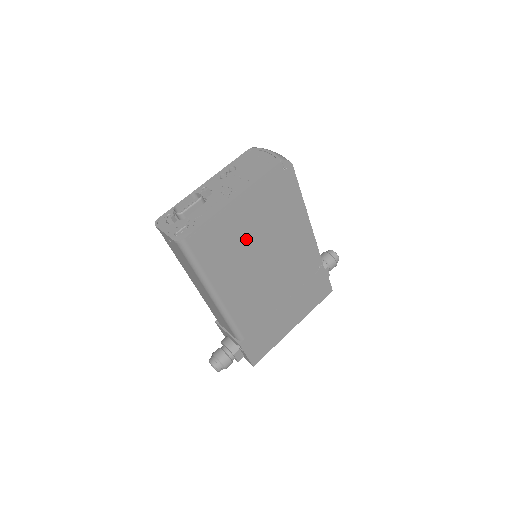
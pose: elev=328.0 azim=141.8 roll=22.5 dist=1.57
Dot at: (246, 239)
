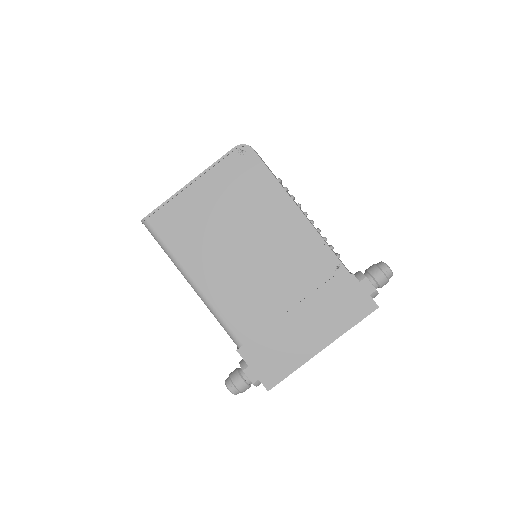
Dot at: (214, 223)
